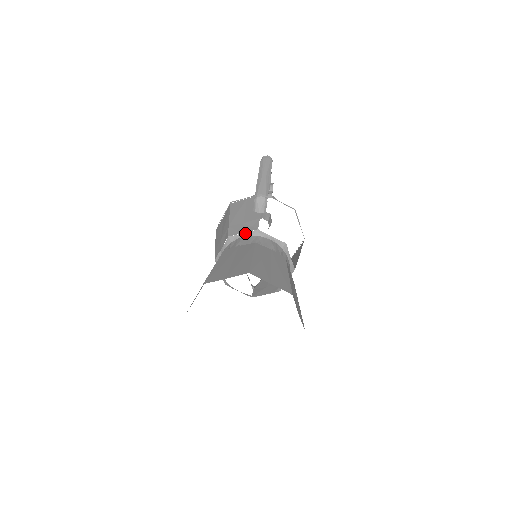
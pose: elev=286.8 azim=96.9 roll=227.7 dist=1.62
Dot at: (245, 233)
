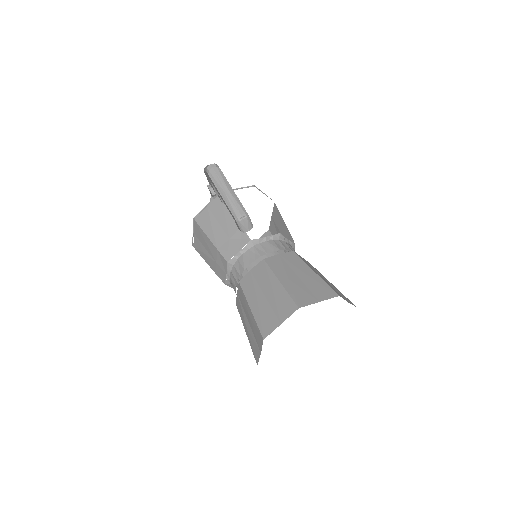
Dot at: (241, 250)
